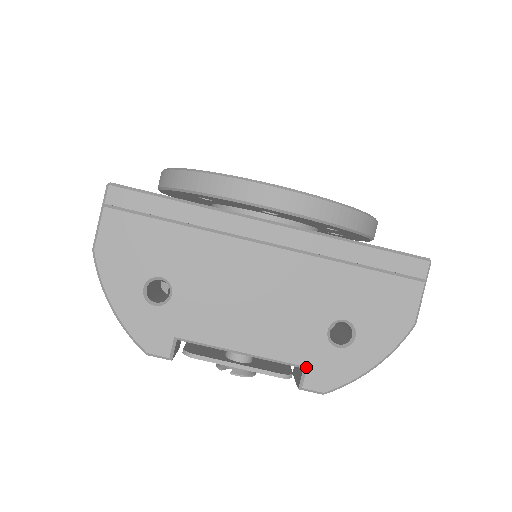
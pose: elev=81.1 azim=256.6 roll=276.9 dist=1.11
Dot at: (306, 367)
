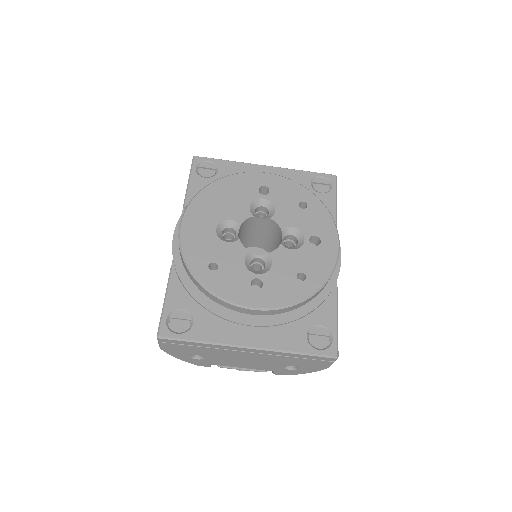
Dot at: (275, 371)
